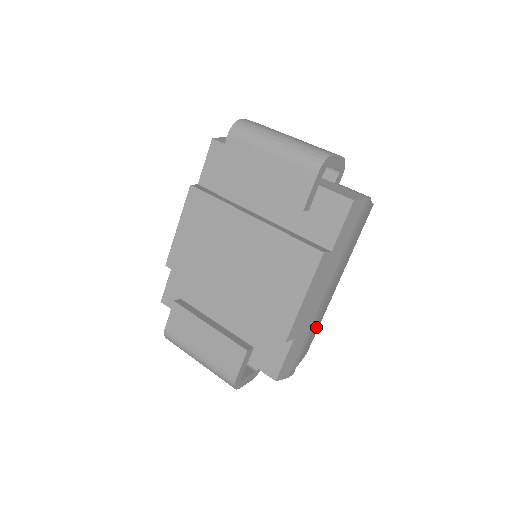
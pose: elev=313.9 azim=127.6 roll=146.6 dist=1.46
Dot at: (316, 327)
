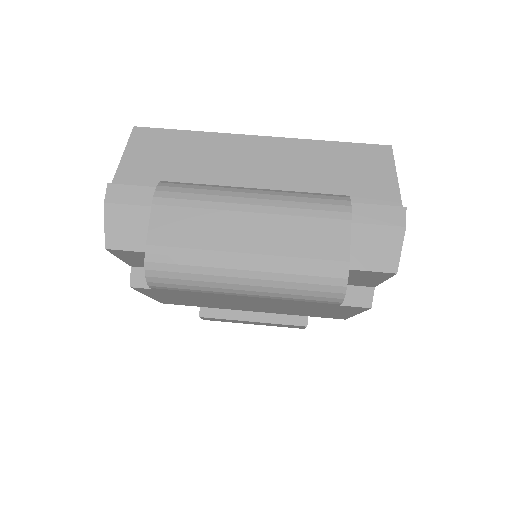
Dot at: occluded
